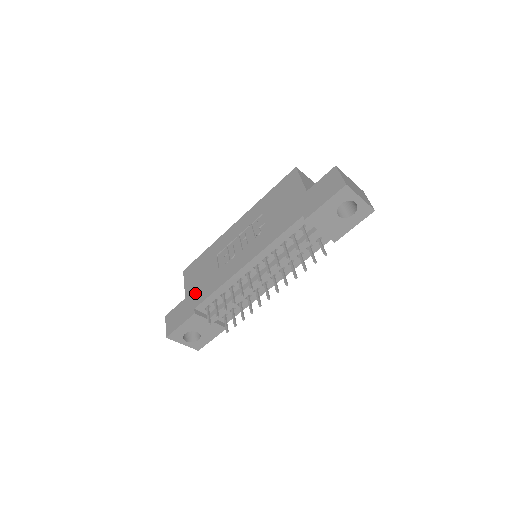
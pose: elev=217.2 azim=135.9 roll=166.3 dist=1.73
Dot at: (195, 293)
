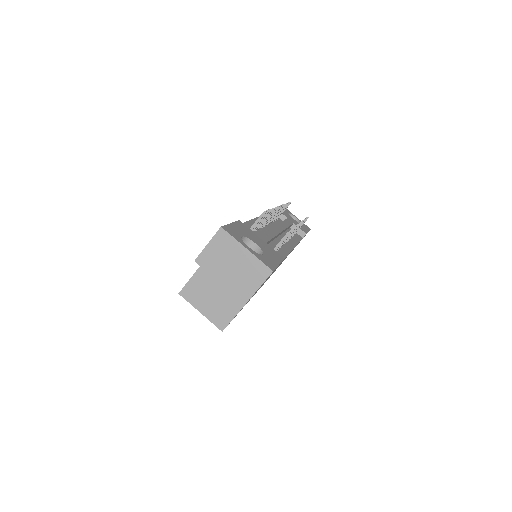
Dot at: occluded
